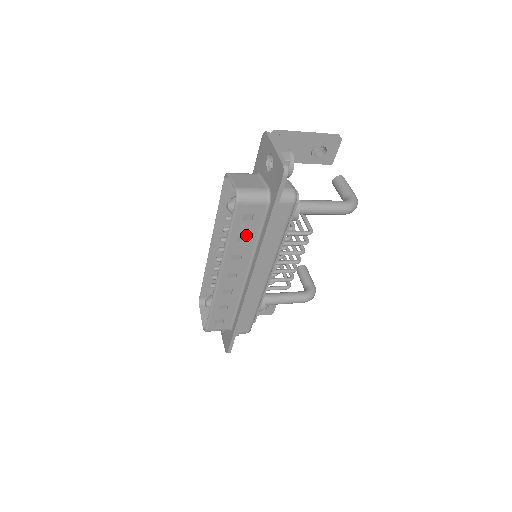
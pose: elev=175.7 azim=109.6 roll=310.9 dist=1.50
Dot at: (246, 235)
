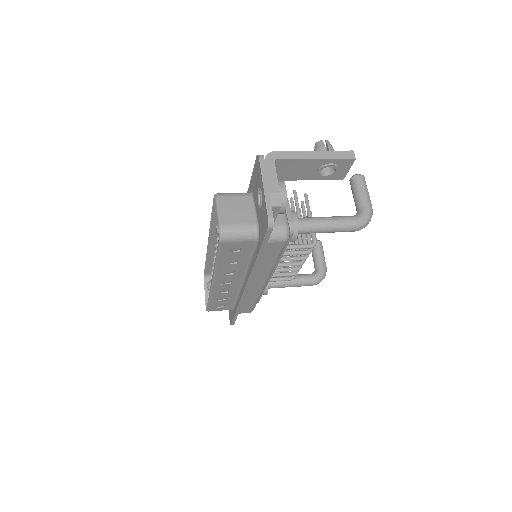
Dot at: (236, 260)
